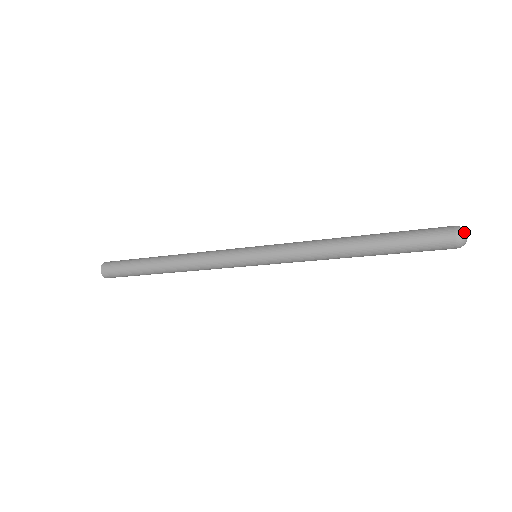
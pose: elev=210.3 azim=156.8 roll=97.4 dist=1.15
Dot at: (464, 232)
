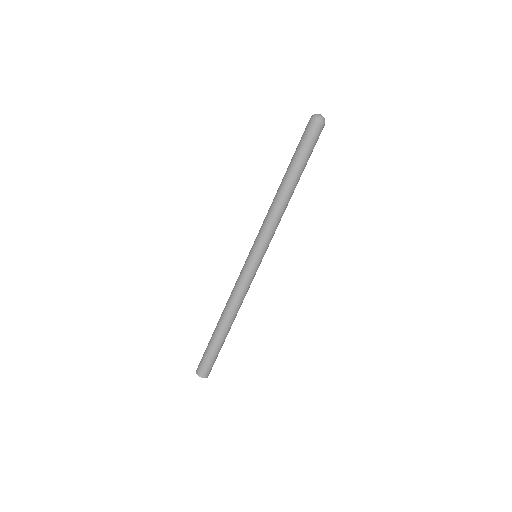
Dot at: (315, 114)
